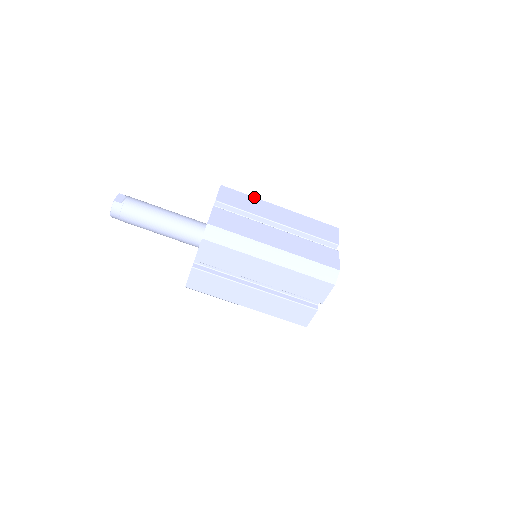
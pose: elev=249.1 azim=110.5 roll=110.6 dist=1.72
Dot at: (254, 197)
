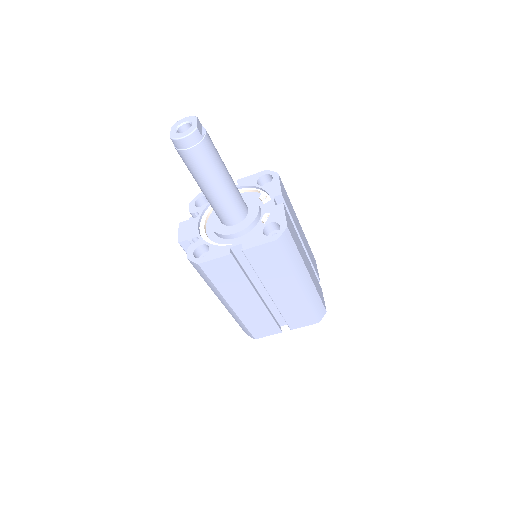
Dot at: occluded
